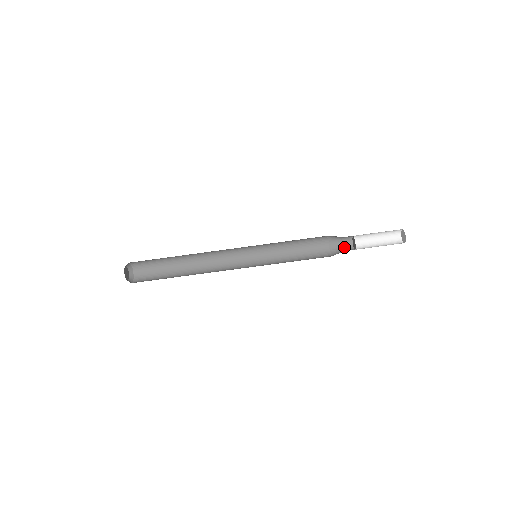
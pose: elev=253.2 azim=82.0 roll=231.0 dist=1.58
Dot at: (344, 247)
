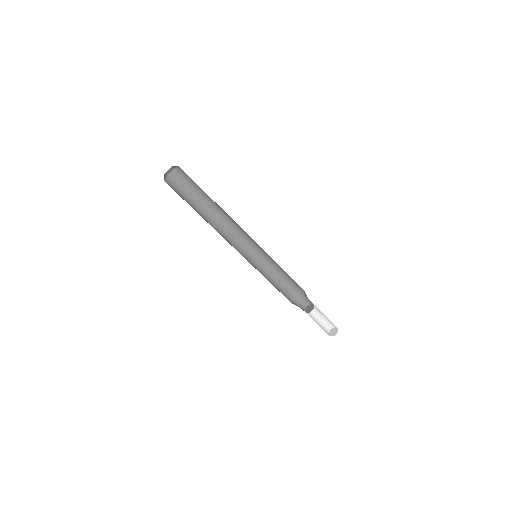
Dot at: (304, 300)
